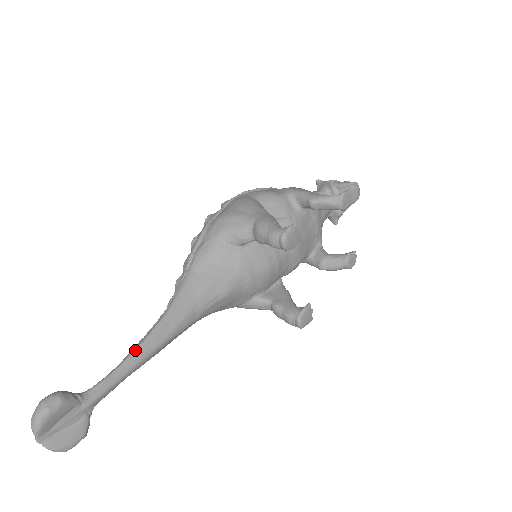
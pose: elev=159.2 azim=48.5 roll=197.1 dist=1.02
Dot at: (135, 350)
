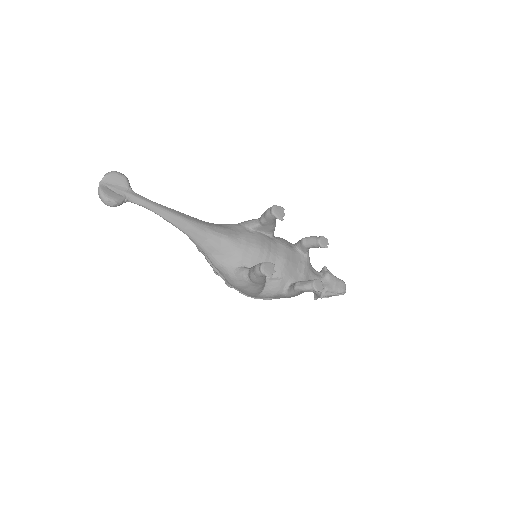
Dot at: occluded
